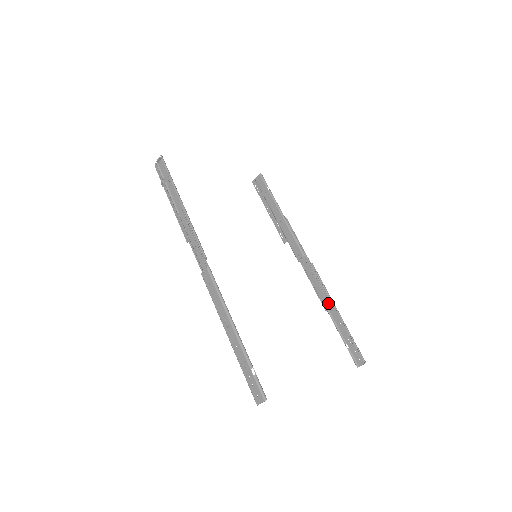
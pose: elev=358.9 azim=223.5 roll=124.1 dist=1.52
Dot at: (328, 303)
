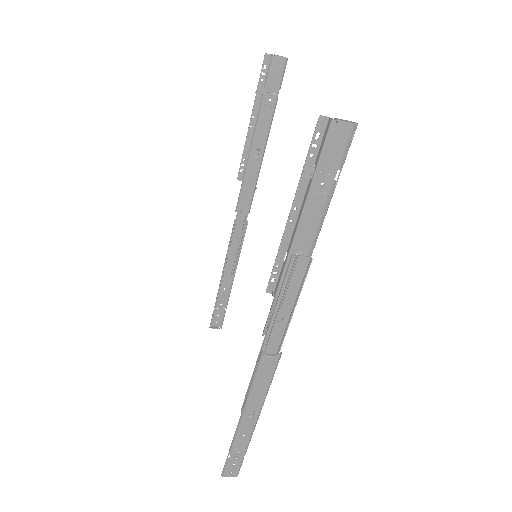
Dot at: (233, 272)
